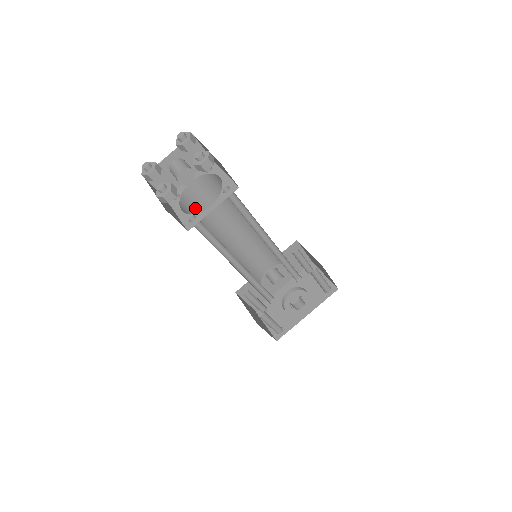
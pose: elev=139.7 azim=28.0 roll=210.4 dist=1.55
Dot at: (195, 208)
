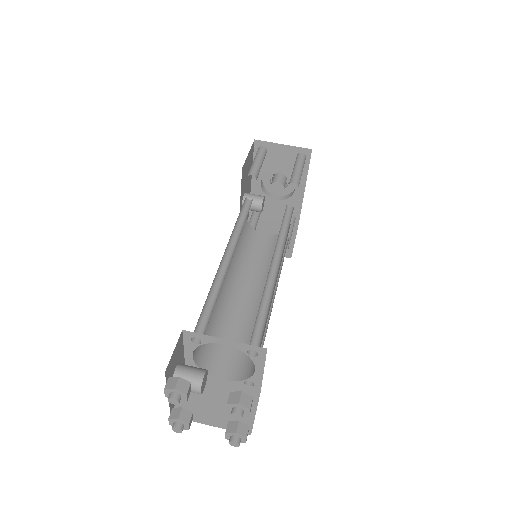
Dot at: (208, 343)
